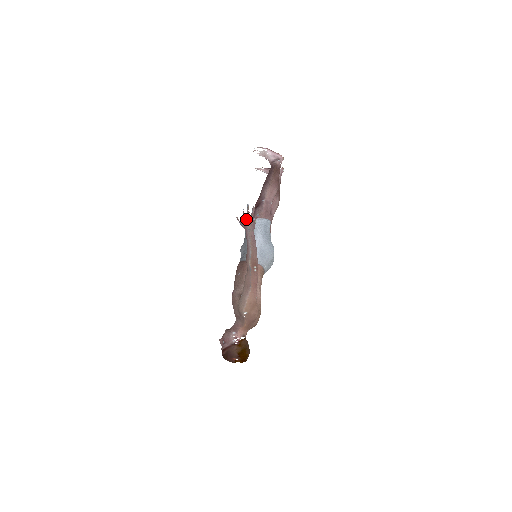
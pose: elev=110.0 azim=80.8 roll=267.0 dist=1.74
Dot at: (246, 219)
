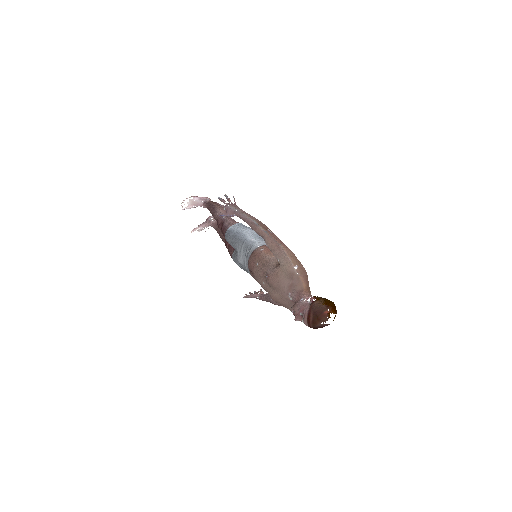
Dot at: (227, 206)
